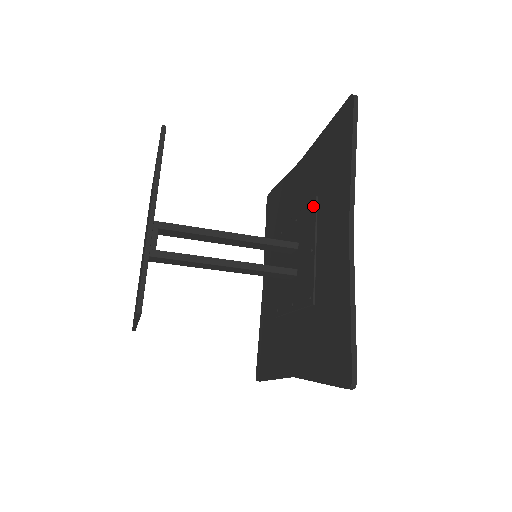
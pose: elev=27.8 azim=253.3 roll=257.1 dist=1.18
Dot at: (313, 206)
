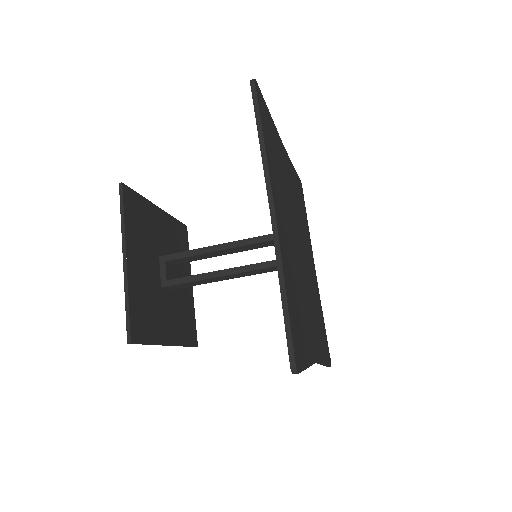
Dot at: occluded
